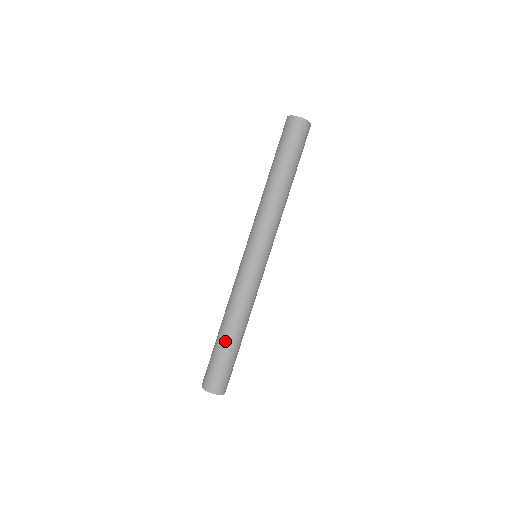
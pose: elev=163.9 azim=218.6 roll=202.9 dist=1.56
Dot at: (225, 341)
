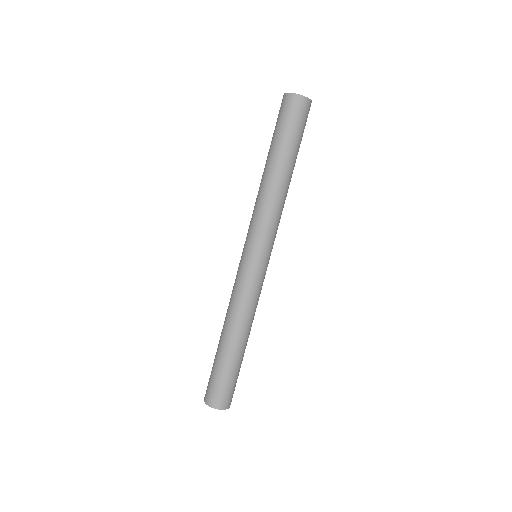
Dot at: (235, 354)
